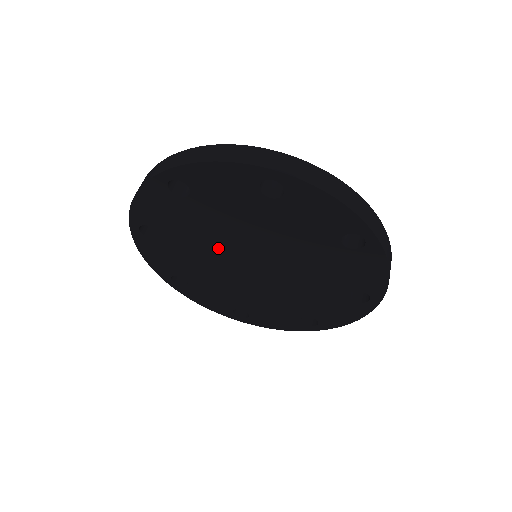
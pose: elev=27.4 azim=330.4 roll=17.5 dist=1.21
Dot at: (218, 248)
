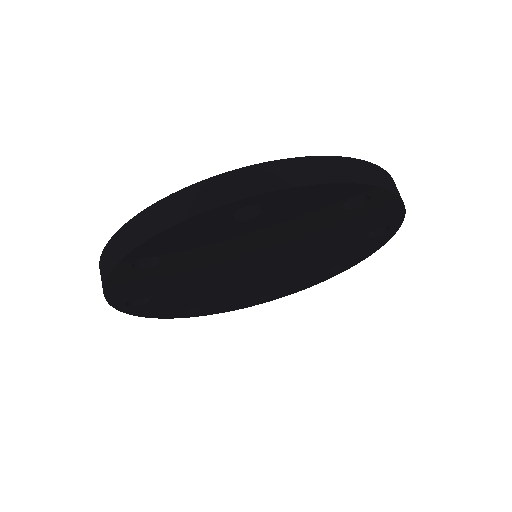
Dot at: (216, 276)
